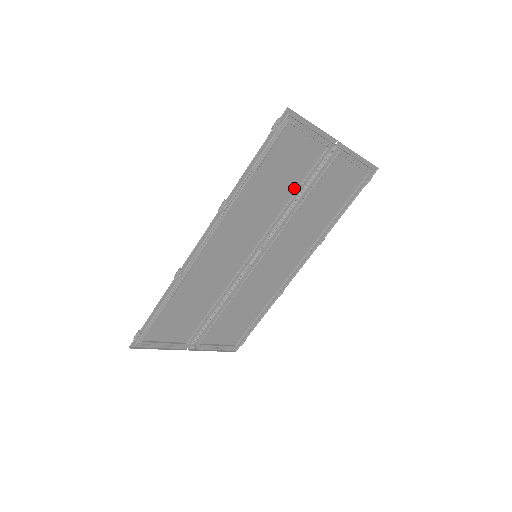
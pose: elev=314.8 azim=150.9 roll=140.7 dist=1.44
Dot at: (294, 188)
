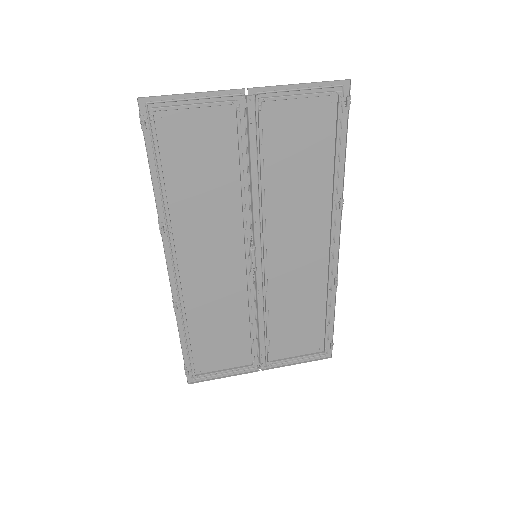
Dot at: (236, 168)
